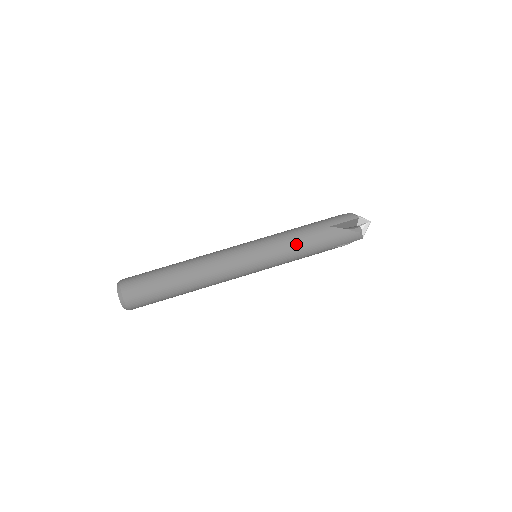
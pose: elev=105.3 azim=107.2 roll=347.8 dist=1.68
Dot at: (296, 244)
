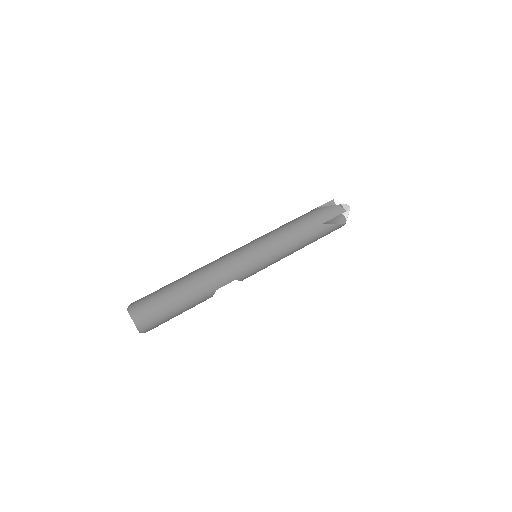
Dot at: (285, 227)
